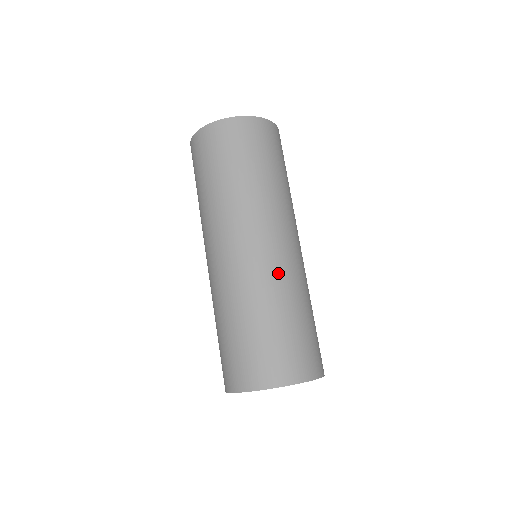
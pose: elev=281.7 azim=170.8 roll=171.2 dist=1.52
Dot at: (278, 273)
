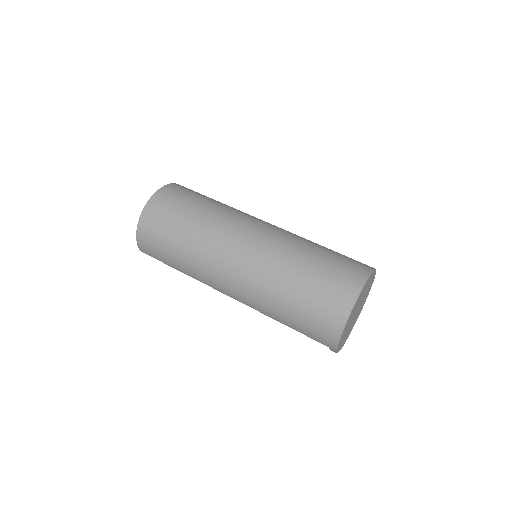
Dot at: (286, 234)
